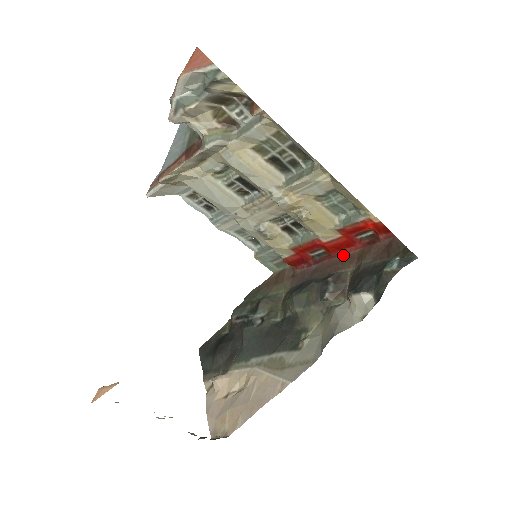
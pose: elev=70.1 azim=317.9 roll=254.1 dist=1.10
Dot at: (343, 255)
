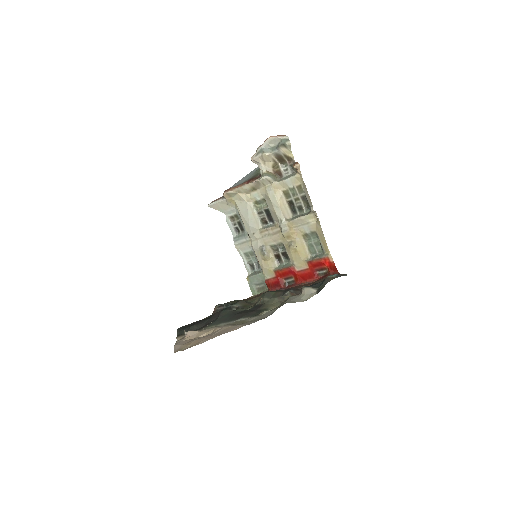
Dot at: (304, 283)
